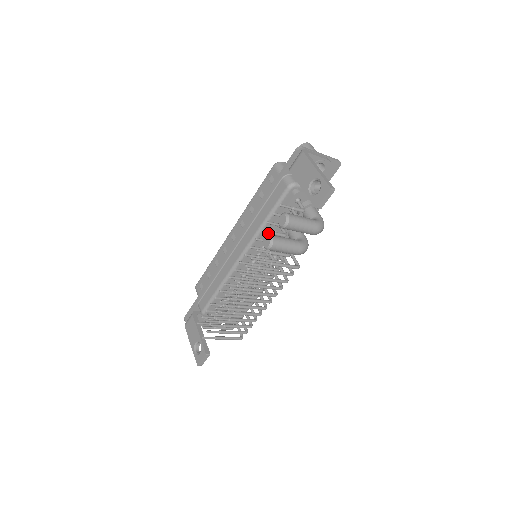
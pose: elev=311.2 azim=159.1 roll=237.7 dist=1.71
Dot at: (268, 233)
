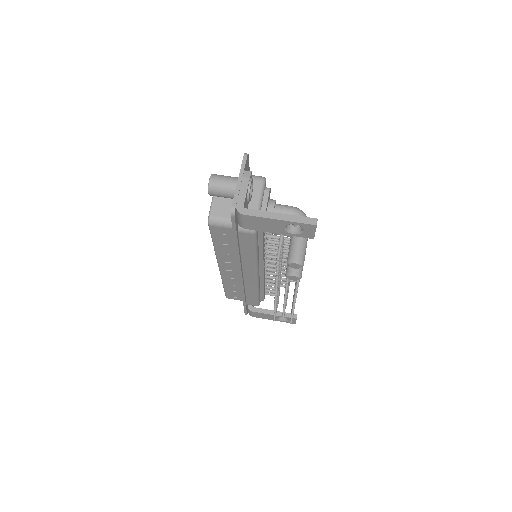
Dot at: (279, 267)
